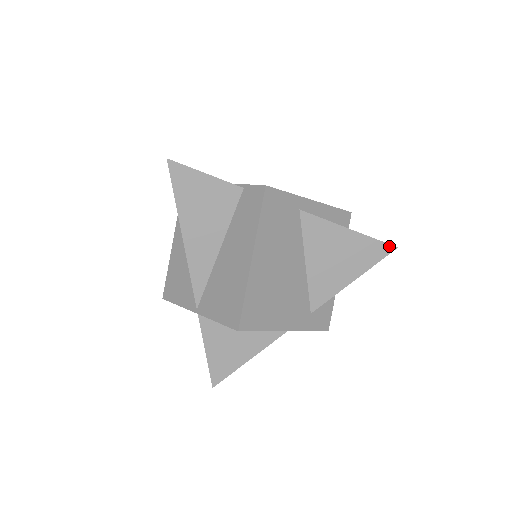
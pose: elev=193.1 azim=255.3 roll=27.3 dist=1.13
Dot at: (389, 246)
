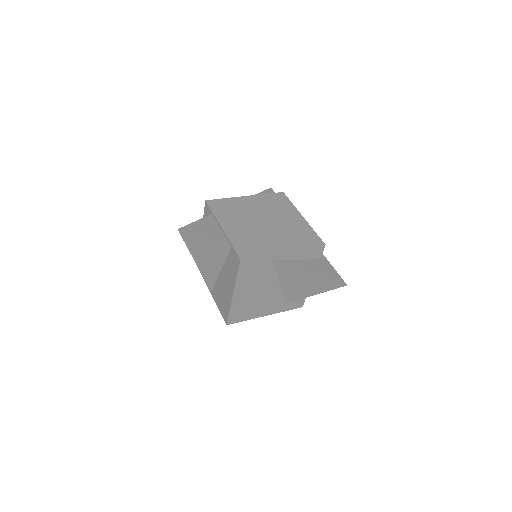
Dot at: (340, 284)
